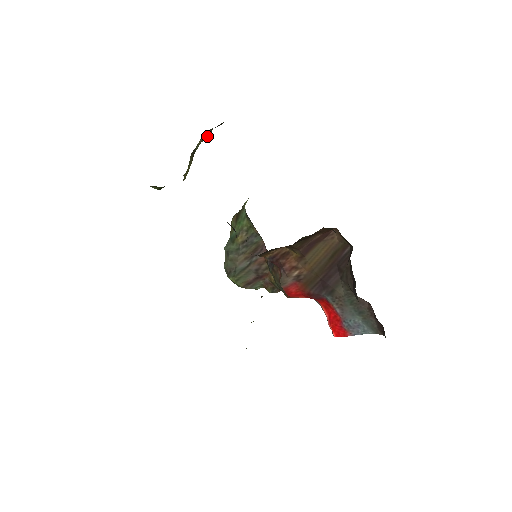
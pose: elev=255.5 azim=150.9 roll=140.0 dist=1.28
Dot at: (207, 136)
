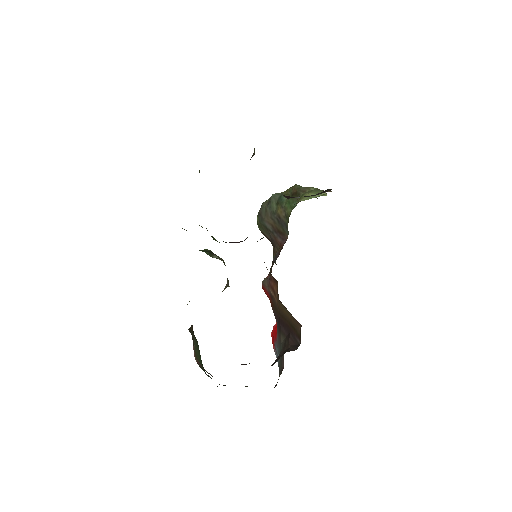
Dot at: occluded
